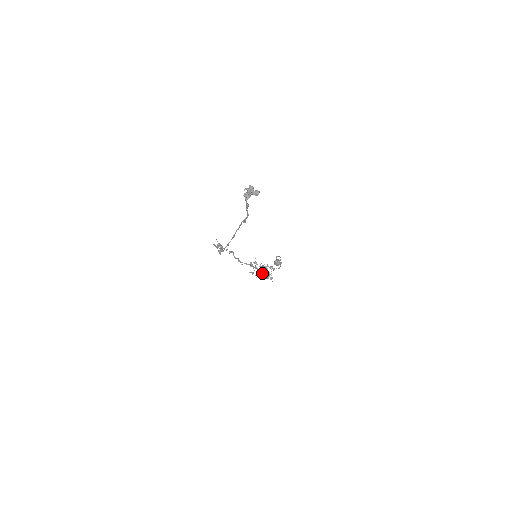
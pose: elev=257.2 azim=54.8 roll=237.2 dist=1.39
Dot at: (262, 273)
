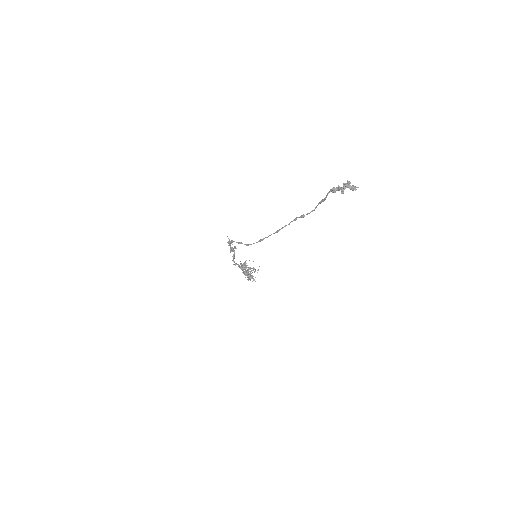
Dot at: occluded
